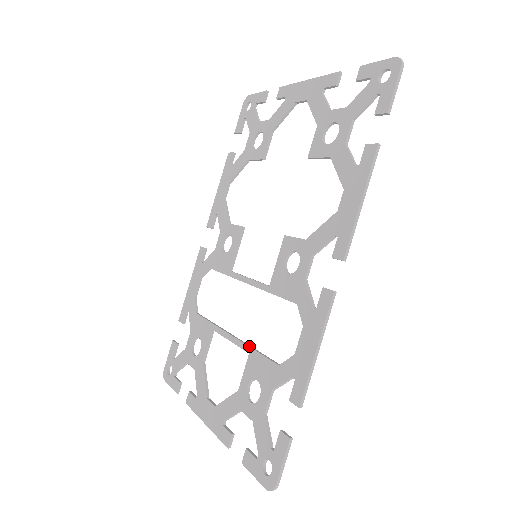
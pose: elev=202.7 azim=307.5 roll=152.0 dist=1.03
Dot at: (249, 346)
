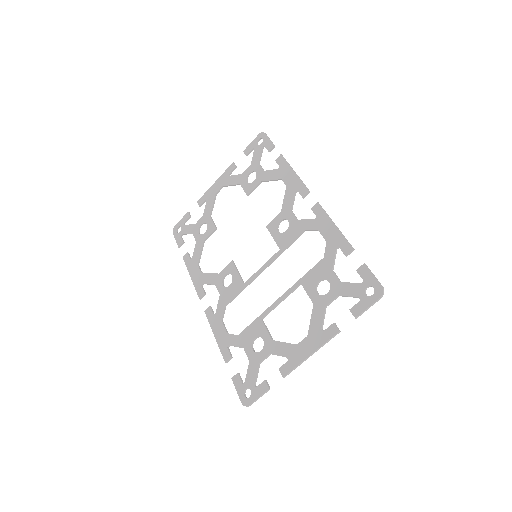
Dot at: (297, 282)
